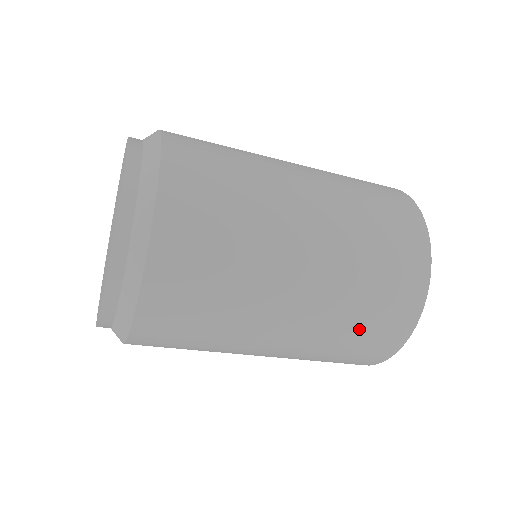
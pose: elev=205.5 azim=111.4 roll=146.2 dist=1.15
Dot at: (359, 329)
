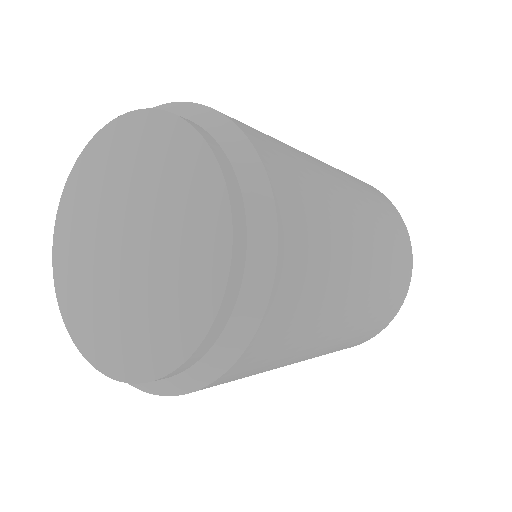
Dot at: (376, 318)
